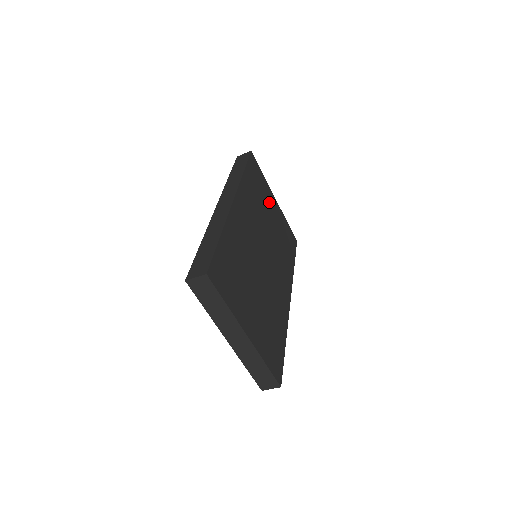
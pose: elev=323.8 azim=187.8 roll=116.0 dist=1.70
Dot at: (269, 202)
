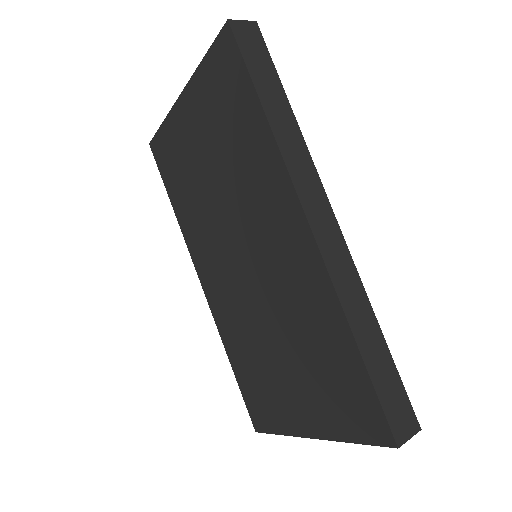
Dot at: occluded
